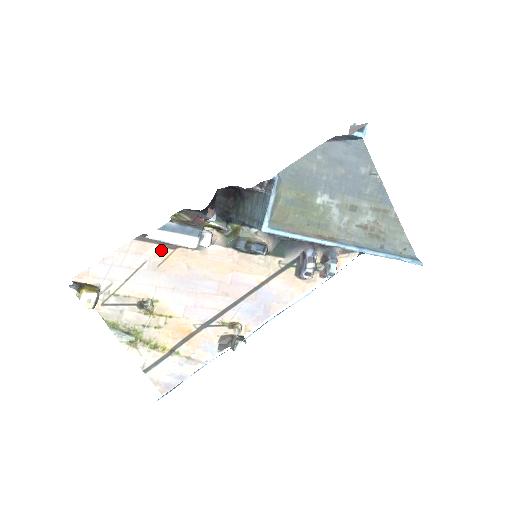
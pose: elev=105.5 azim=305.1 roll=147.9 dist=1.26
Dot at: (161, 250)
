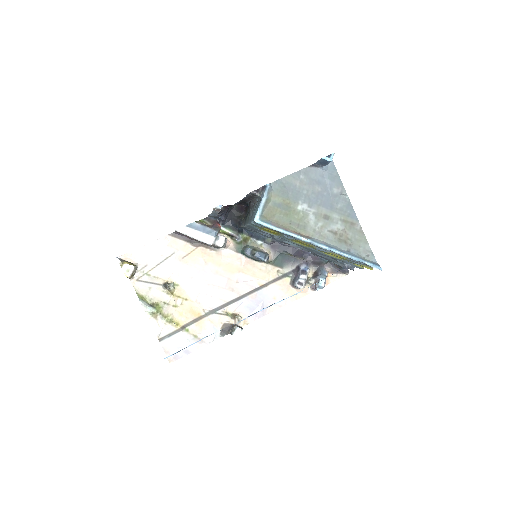
Dot at: (187, 246)
